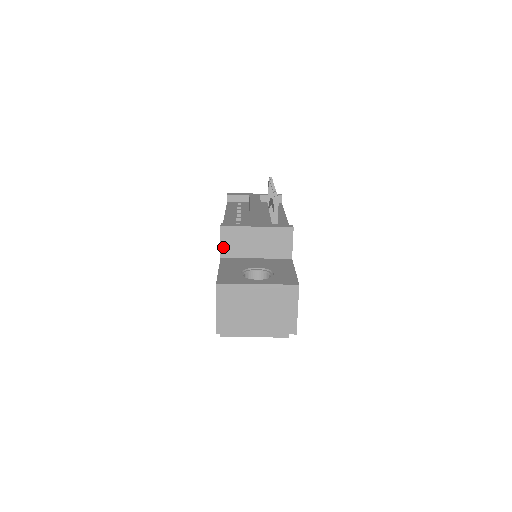
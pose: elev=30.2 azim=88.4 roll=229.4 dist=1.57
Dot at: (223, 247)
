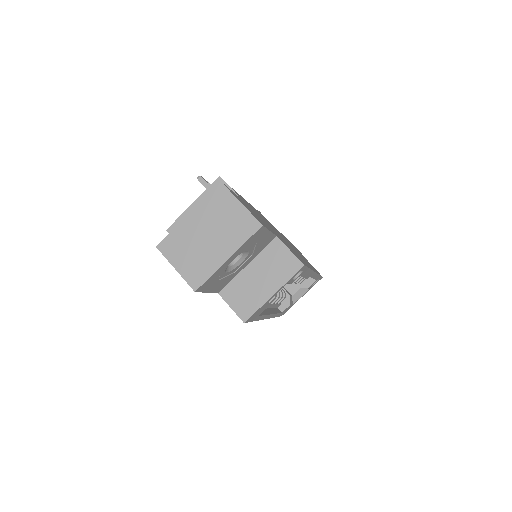
Dot at: occluded
